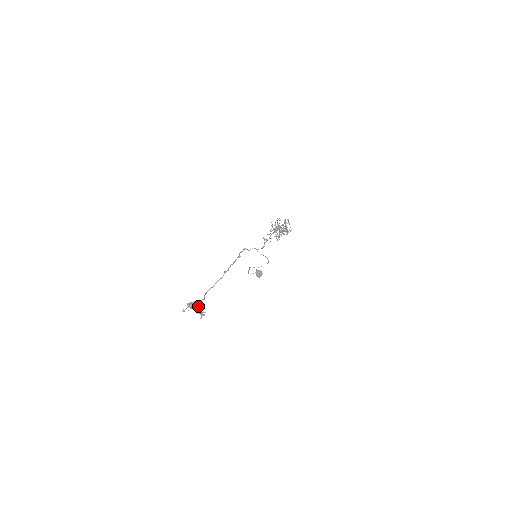
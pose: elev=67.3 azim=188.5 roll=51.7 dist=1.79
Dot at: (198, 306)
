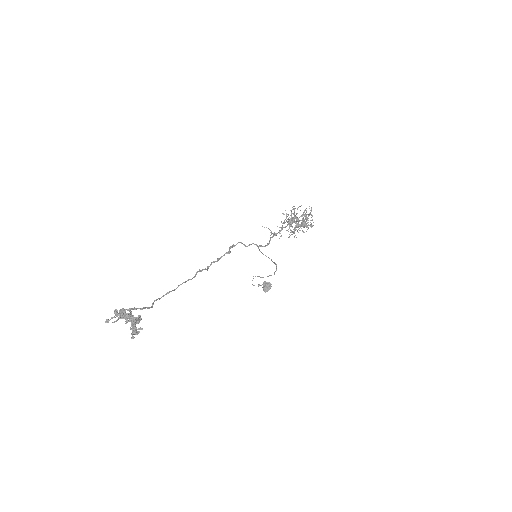
Dot at: (132, 317)
